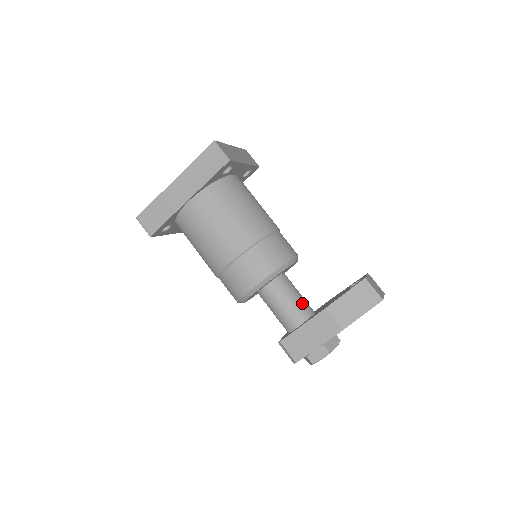
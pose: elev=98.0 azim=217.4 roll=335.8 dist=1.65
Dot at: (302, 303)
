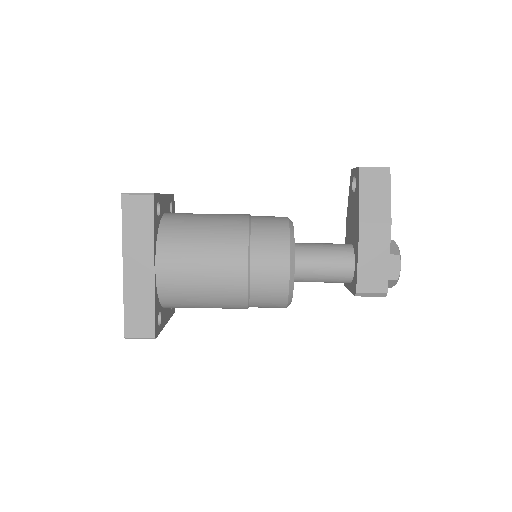
Dot at: (334, 246)
